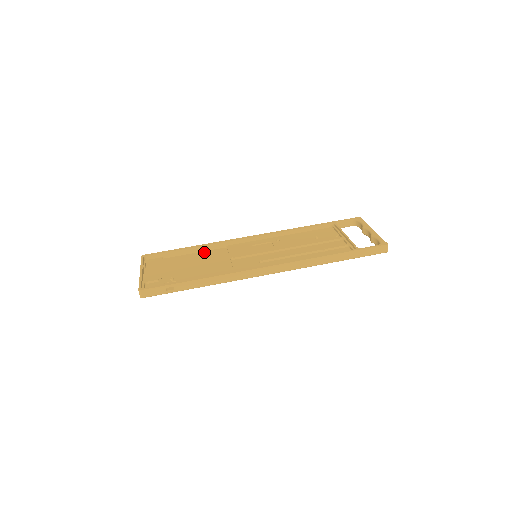
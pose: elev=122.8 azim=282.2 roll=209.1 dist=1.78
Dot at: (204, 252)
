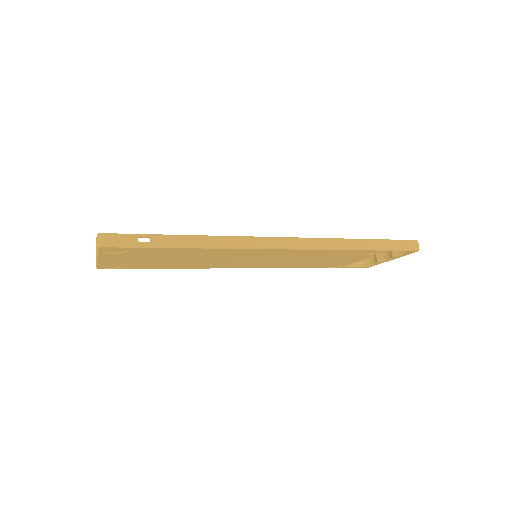
Dot at: occluded
